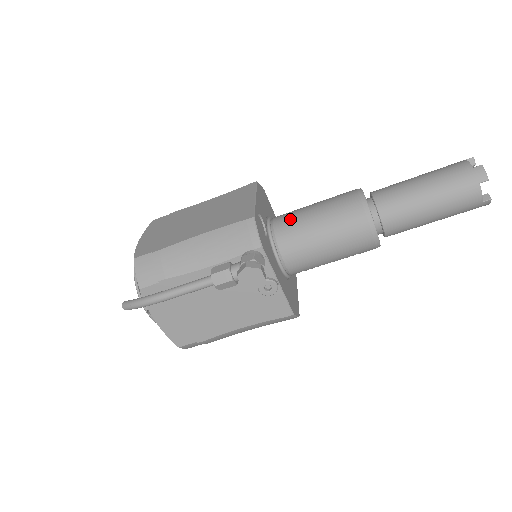
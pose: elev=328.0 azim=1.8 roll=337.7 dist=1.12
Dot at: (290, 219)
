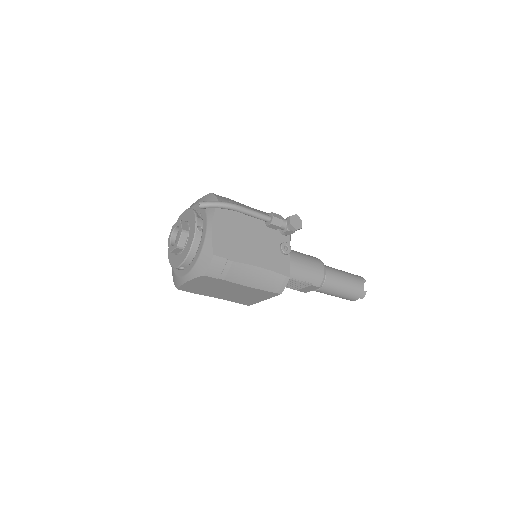
Dot at: occluded
